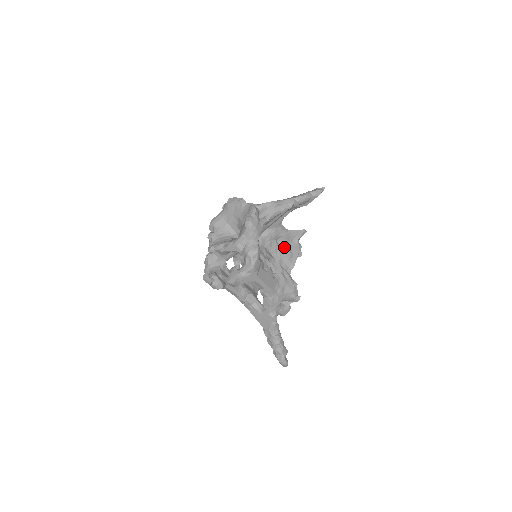
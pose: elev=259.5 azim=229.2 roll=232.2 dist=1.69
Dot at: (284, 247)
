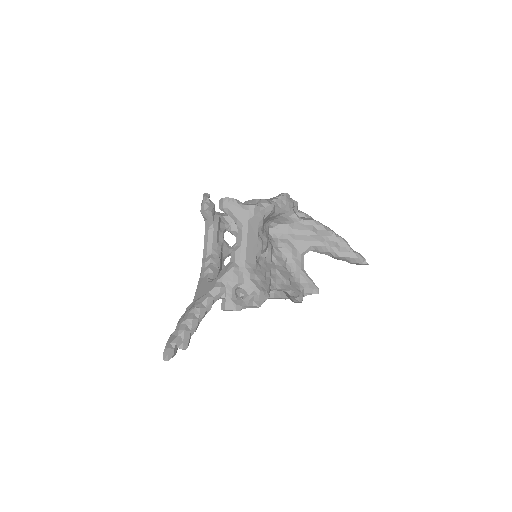
Dot at: (288, 272)
